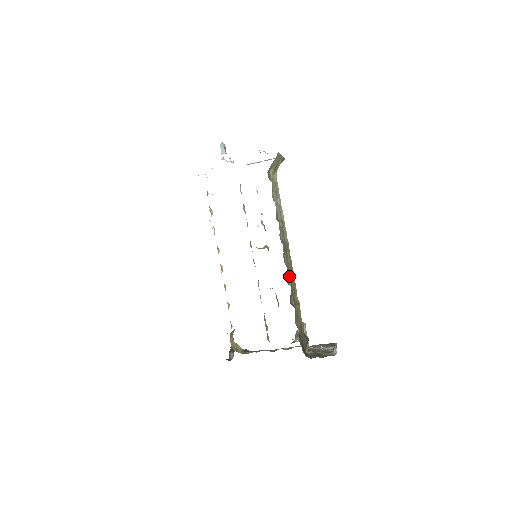
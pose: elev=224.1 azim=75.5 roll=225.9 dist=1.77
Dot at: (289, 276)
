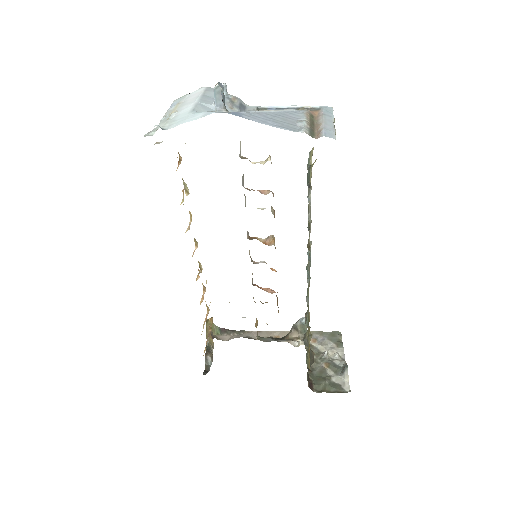
Dot at: (308, 309)
